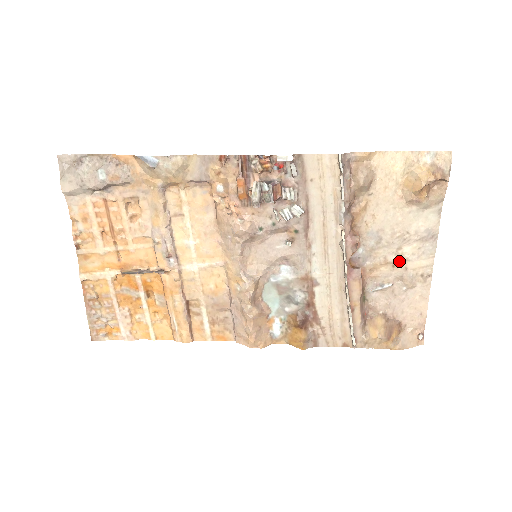
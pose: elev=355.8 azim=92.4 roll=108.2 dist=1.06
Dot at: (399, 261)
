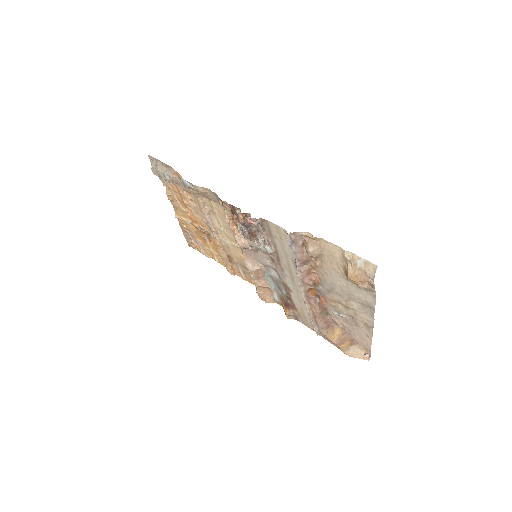
Dot at: (349, 307)
